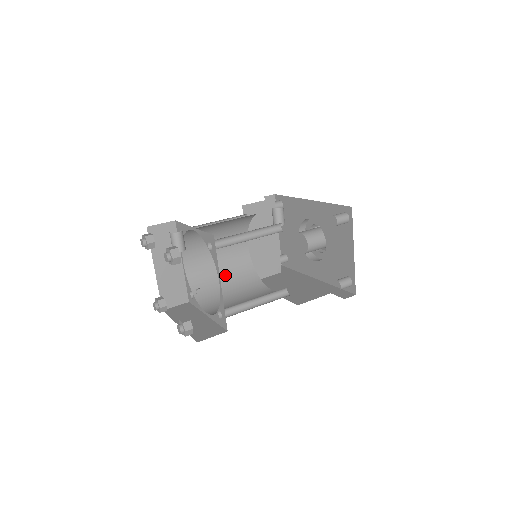
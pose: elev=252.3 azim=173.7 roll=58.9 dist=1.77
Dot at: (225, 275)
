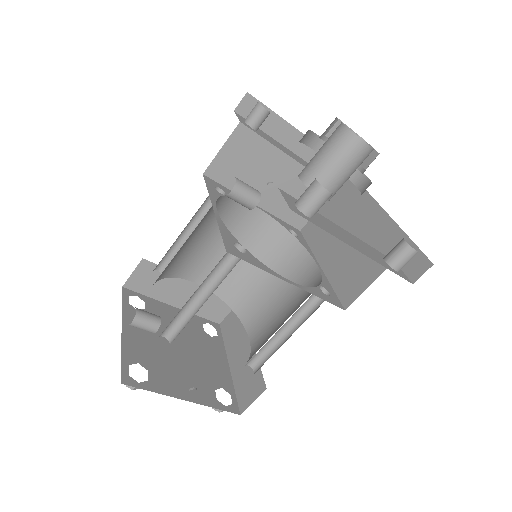
Dot at: occluded
